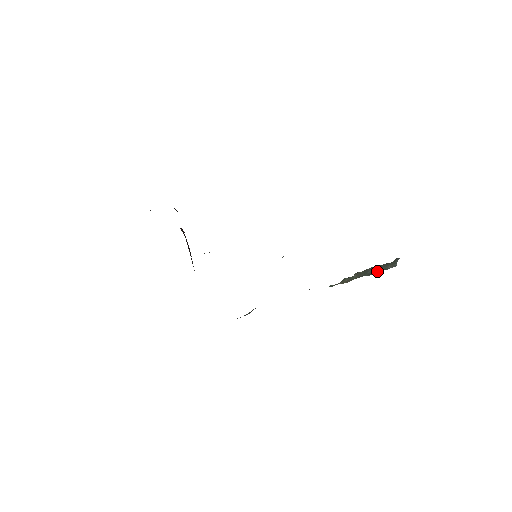
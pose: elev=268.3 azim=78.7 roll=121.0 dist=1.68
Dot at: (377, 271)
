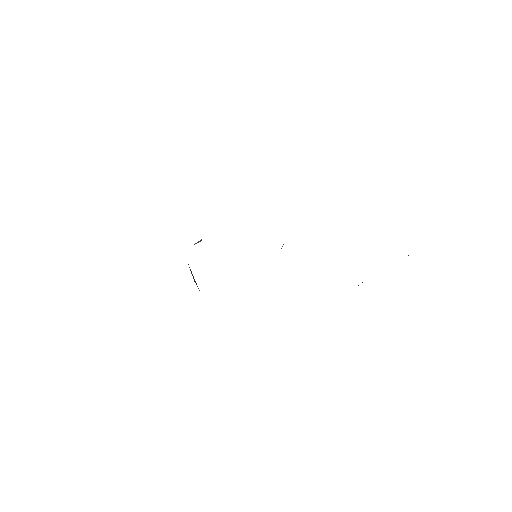
Dot at: occluded
